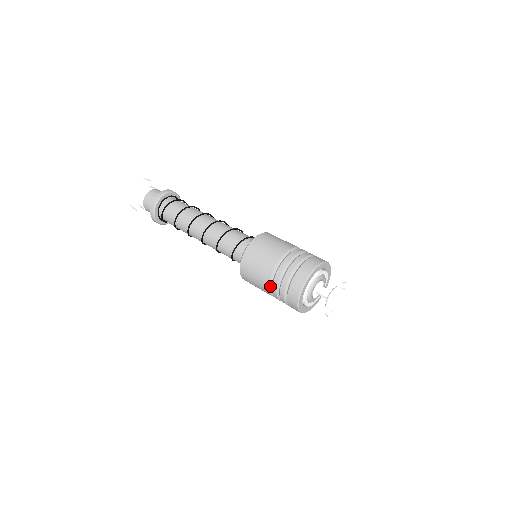
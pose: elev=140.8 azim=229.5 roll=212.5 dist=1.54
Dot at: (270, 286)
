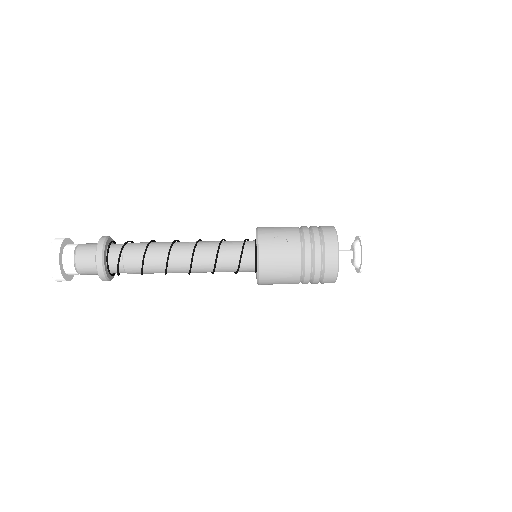
Dot at: occluded
